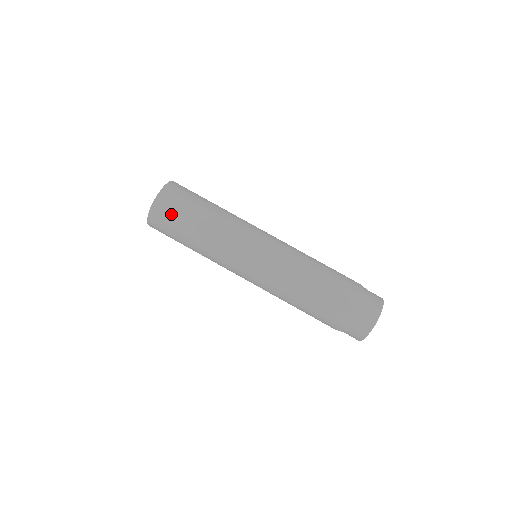
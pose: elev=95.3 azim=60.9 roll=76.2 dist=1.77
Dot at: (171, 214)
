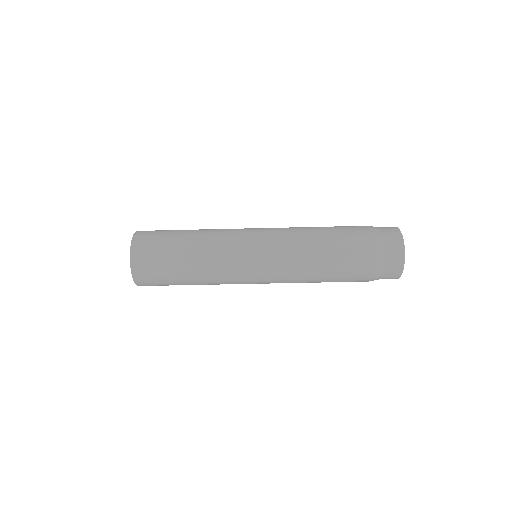
Dot at: (159, 285)
